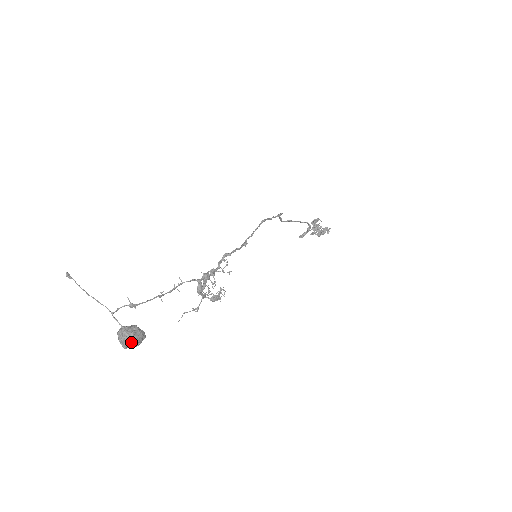
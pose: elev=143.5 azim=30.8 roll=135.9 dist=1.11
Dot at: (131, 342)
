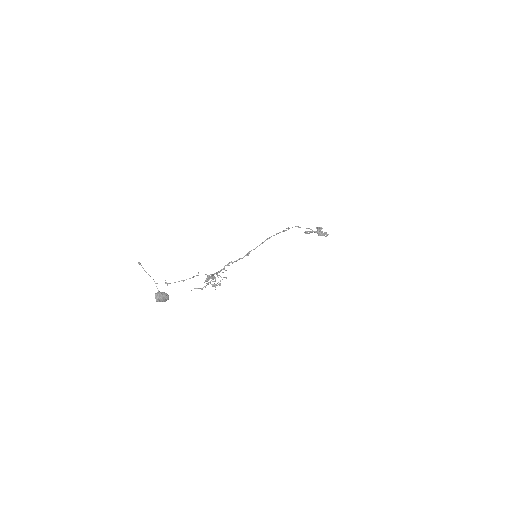
Dot at: (160, 301)
